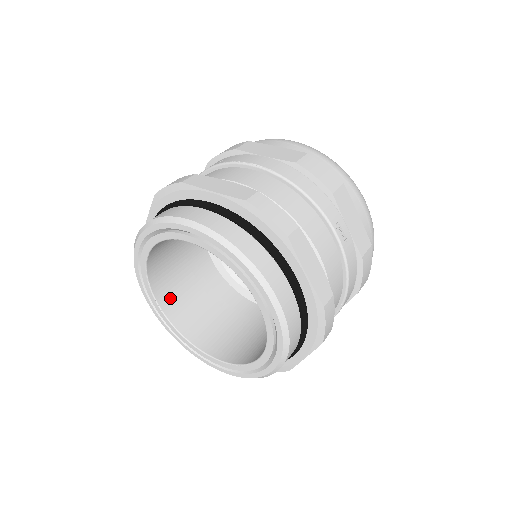
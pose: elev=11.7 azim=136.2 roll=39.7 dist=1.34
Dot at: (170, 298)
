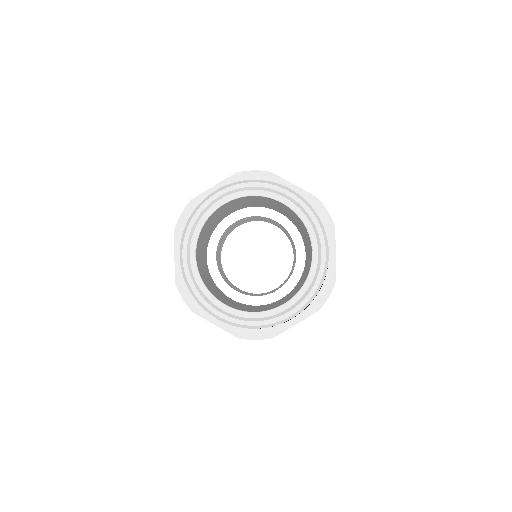
Dot at: (198, 252)
